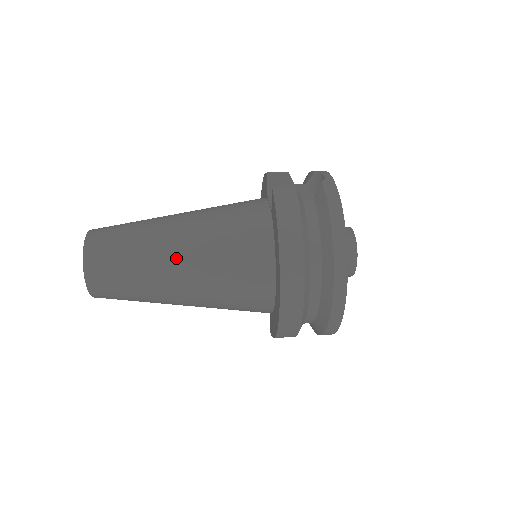
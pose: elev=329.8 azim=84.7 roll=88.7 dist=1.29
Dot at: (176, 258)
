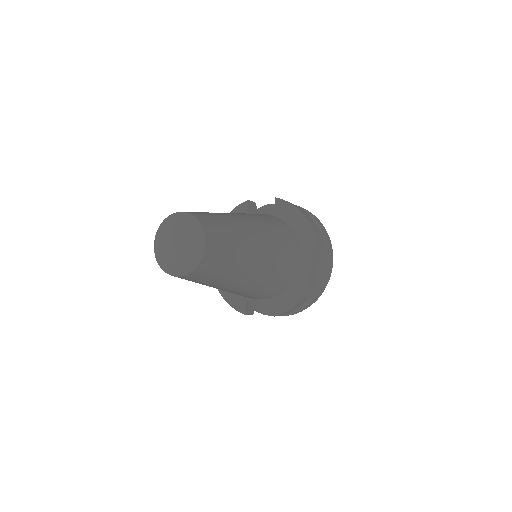
Dot at: (254, 230)
